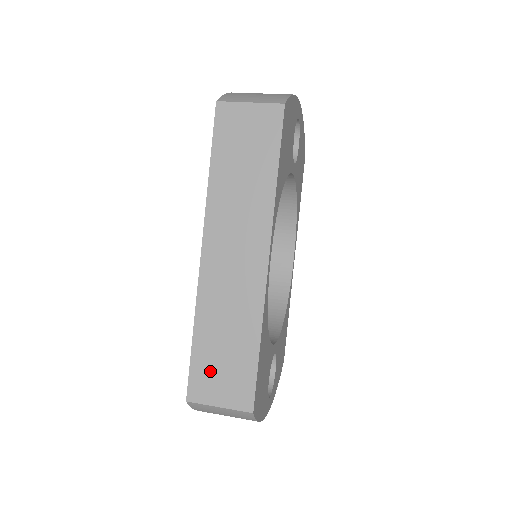
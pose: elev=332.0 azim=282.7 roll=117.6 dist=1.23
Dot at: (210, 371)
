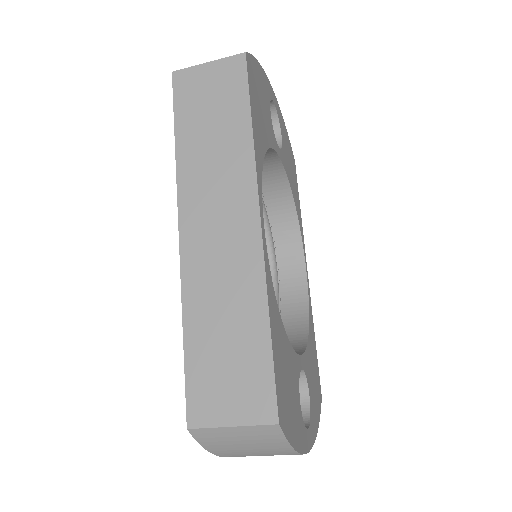
Dot at: (212, 378)
